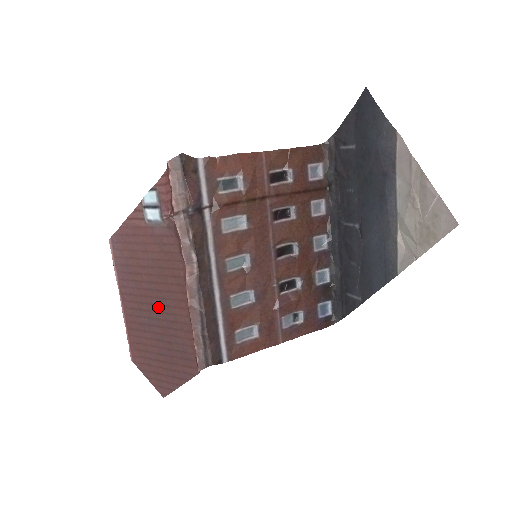
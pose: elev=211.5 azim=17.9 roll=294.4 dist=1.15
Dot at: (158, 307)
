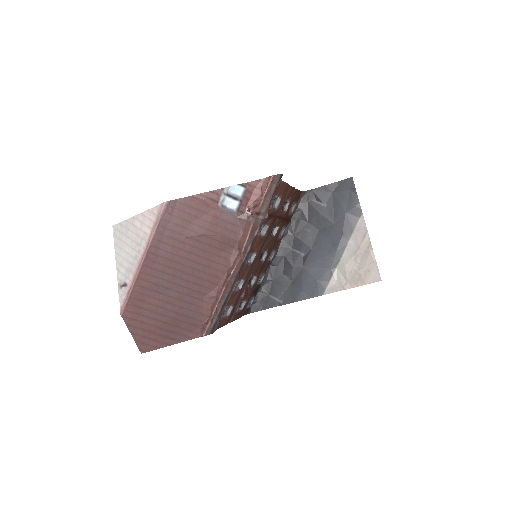
Dot at: (187, 275)
